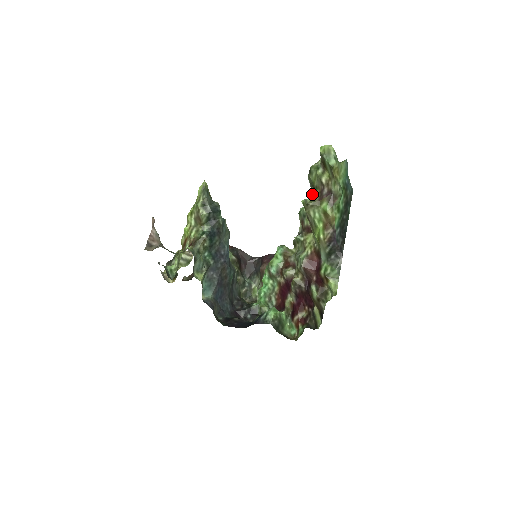
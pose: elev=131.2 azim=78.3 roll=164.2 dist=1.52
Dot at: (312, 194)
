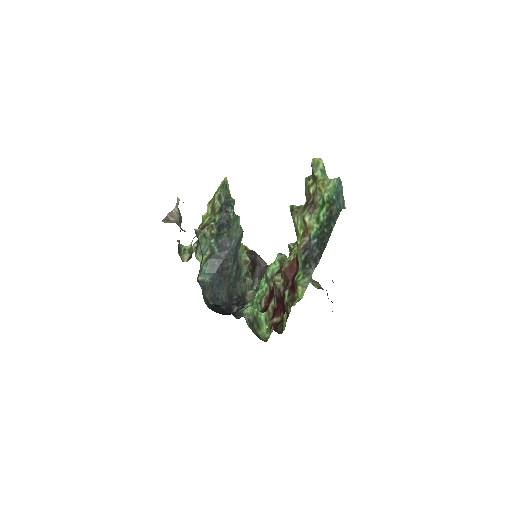
Dot at: occluded
